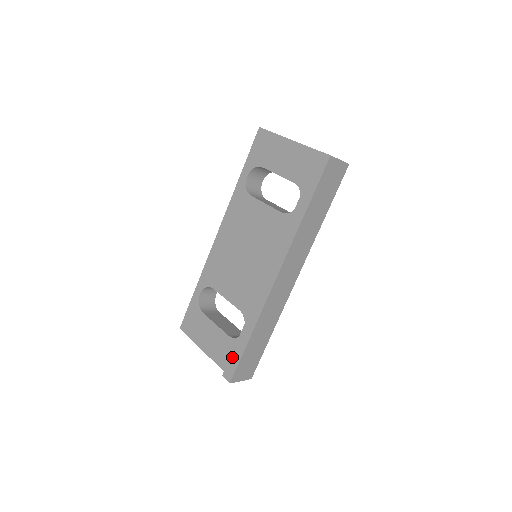
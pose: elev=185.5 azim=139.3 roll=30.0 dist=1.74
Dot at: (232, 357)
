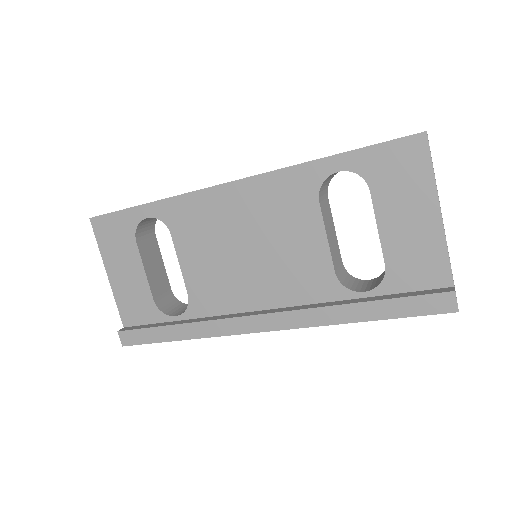
Dot at: (144, 331)
